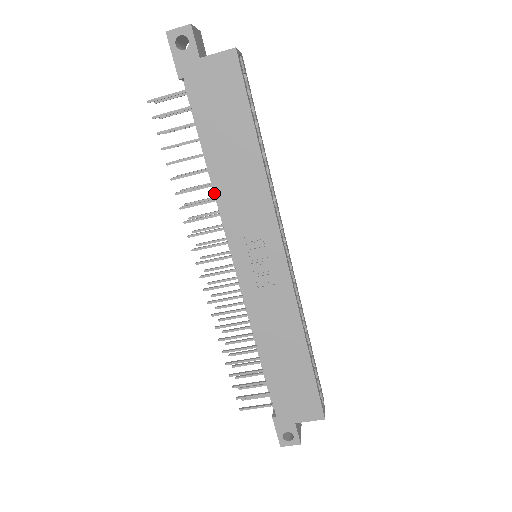
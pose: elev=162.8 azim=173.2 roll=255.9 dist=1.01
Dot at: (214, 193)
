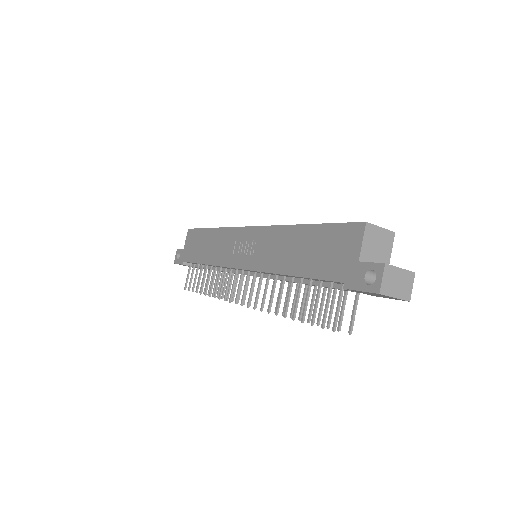
Dot at: (222, 271)
